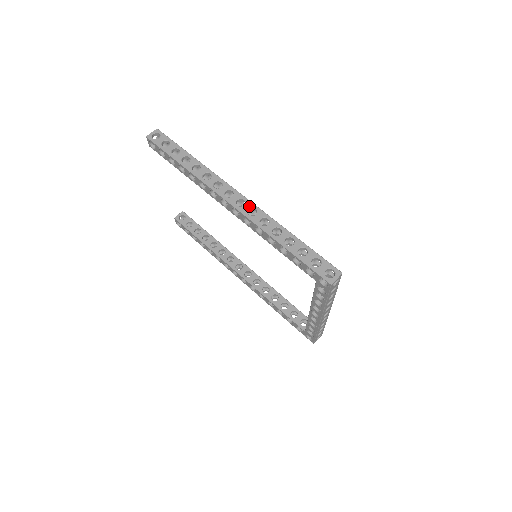
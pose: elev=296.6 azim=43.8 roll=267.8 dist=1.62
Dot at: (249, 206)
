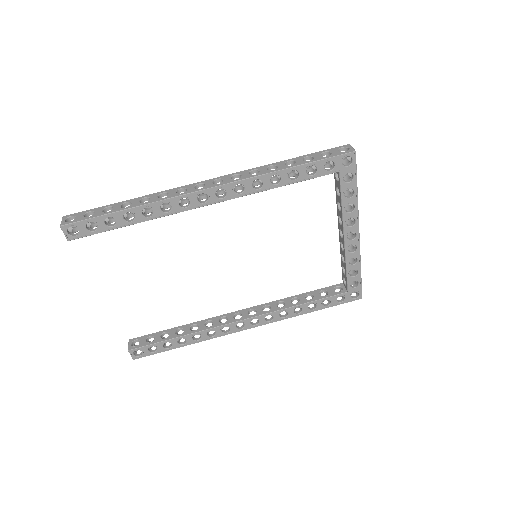
Dot at: (227, 177)
